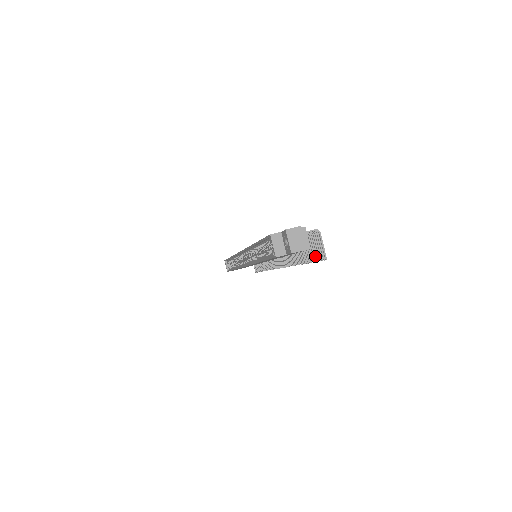
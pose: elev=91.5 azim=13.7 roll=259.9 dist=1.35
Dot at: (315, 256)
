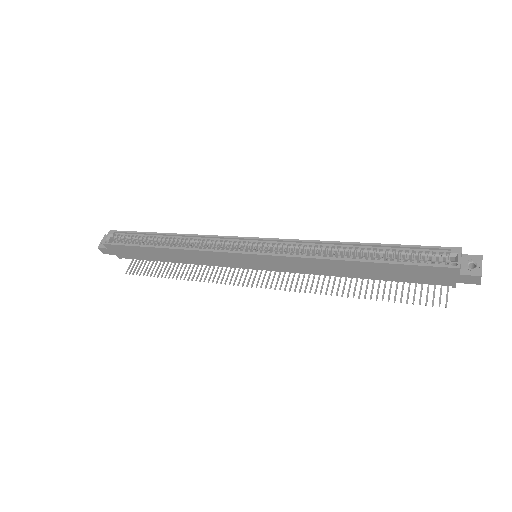
Dot at: occluded
